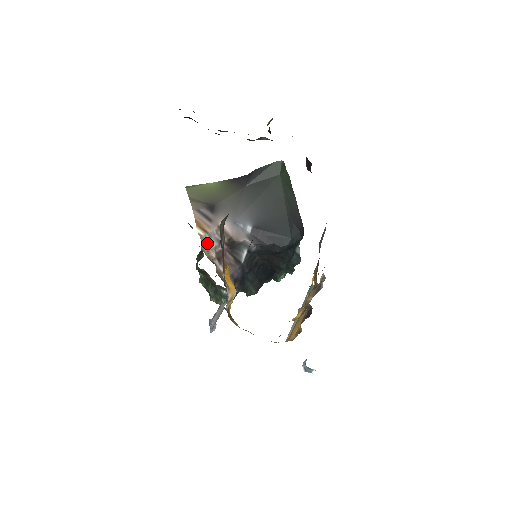
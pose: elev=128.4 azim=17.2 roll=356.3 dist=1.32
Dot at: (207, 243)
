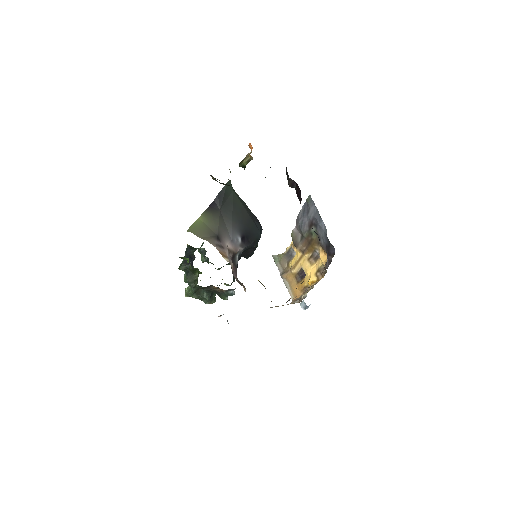
Dot at: (231, 265)
